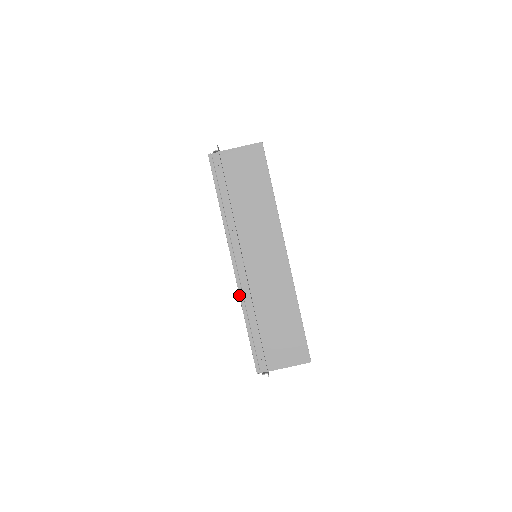
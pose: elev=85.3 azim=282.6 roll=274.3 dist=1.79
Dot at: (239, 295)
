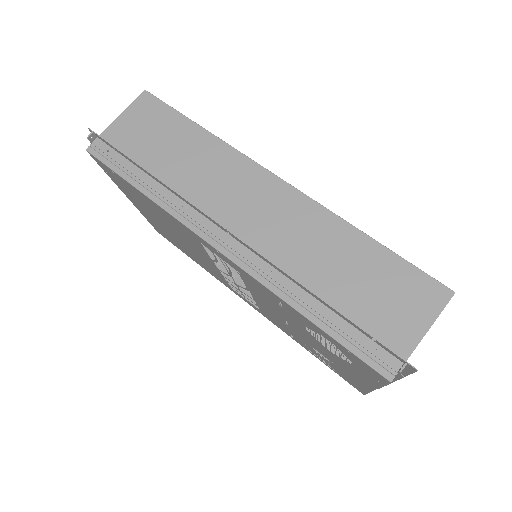
Dot at: (259, 283)
